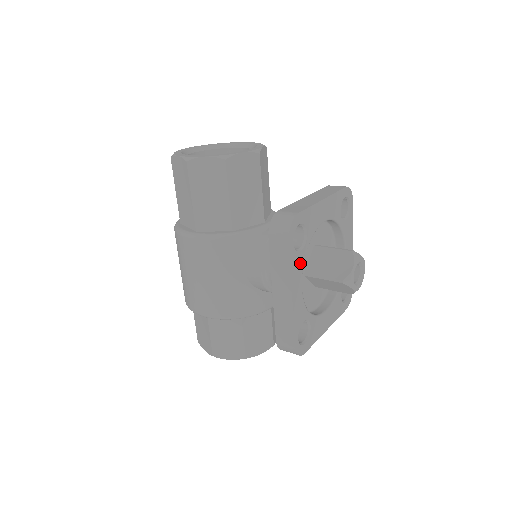
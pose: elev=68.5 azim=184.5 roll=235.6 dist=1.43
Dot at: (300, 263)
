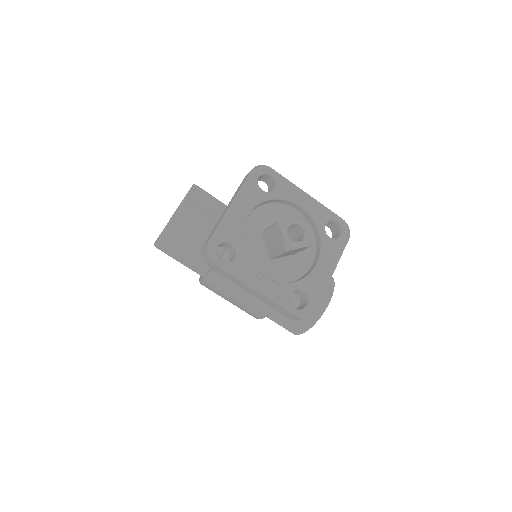
Dot at: (245, 265)
